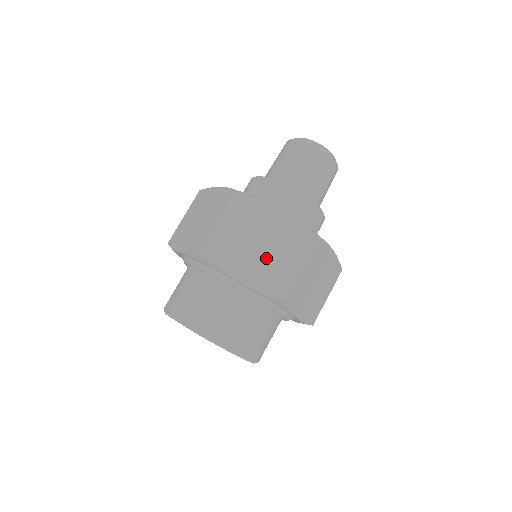
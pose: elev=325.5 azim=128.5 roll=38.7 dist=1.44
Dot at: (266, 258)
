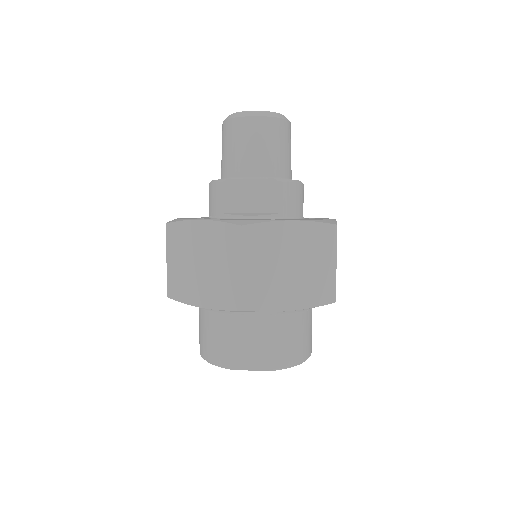
Dot at: (302, 274)
